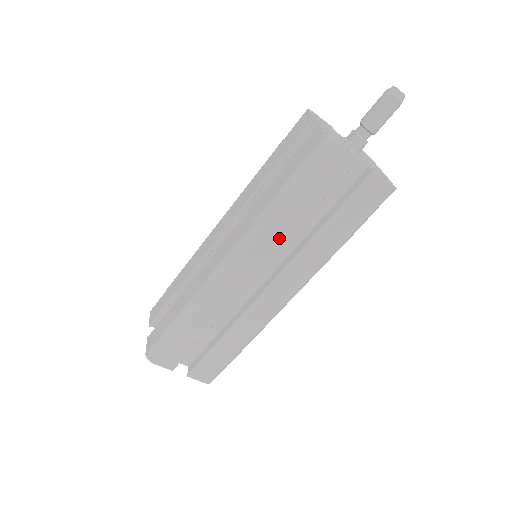
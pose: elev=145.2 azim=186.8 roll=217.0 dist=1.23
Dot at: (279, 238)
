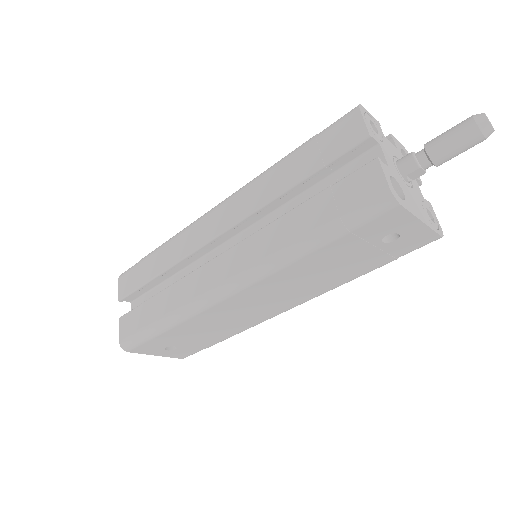
Dot at: (261, 197)
